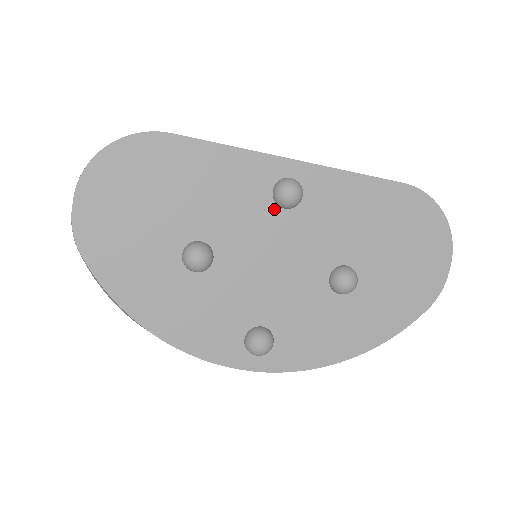
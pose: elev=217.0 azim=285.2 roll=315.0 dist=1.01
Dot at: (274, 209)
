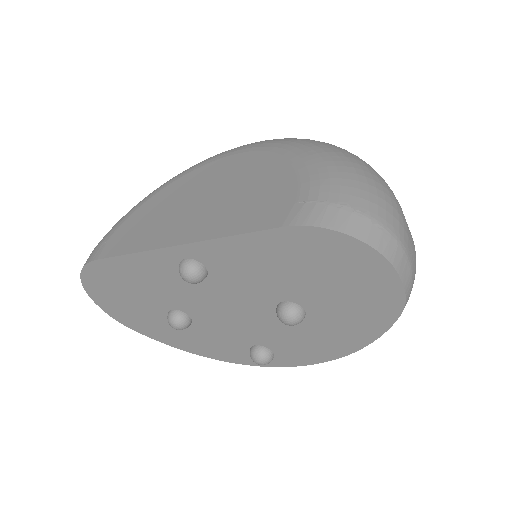
Dot at: occluded
